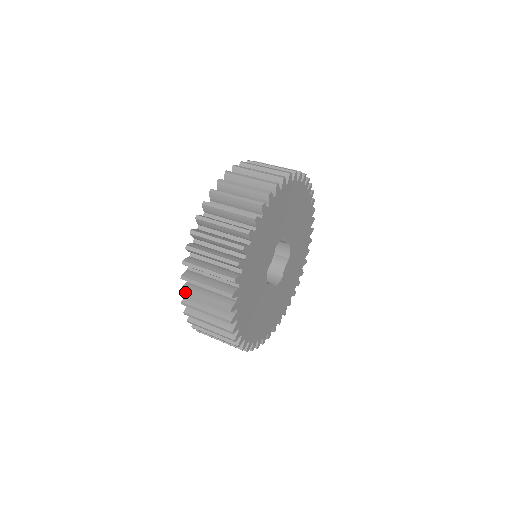
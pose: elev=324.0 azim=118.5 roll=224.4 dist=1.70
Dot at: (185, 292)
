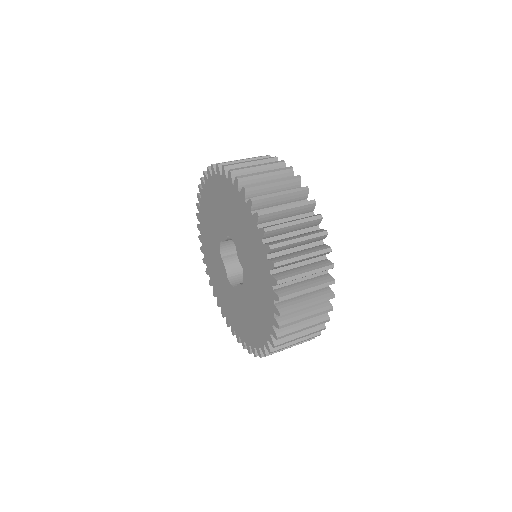
Dot at: (285, 312)
